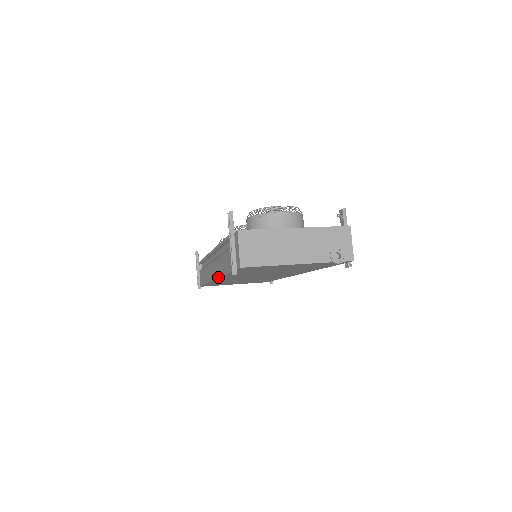
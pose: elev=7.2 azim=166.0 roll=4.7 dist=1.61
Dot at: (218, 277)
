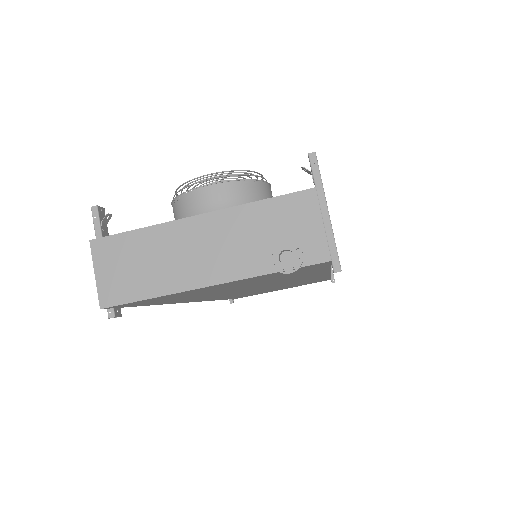
Dot at: occluded
